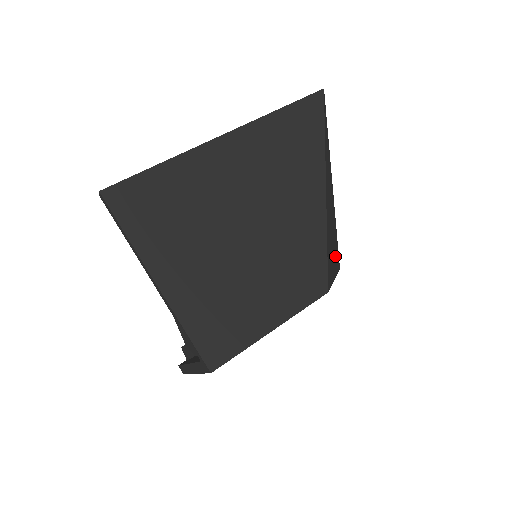
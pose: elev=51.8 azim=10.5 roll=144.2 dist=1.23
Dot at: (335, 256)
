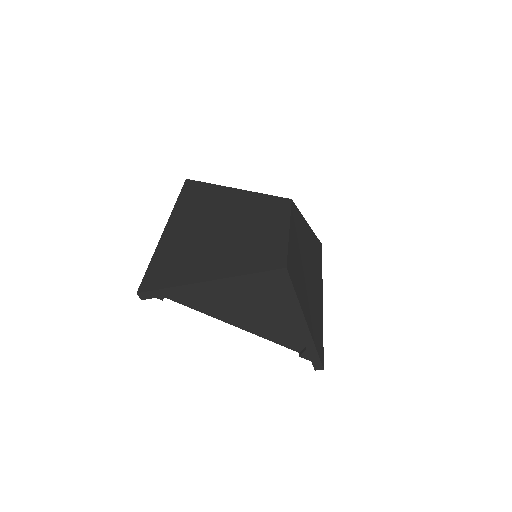
Dot at: occluded
